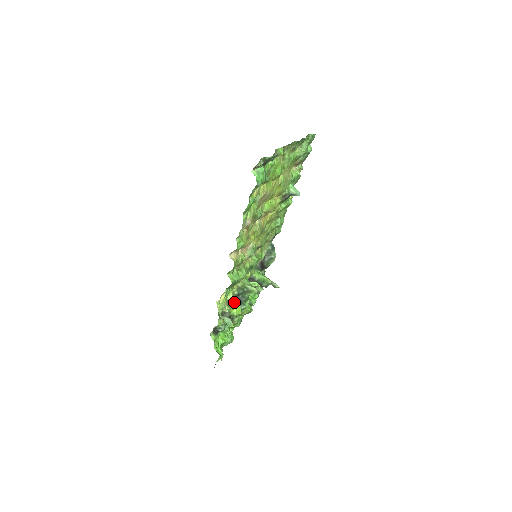
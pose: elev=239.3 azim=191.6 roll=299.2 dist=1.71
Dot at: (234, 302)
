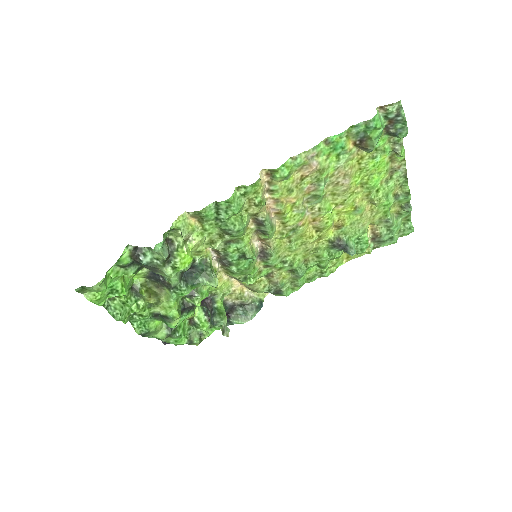
Dot at: (191, 252)
